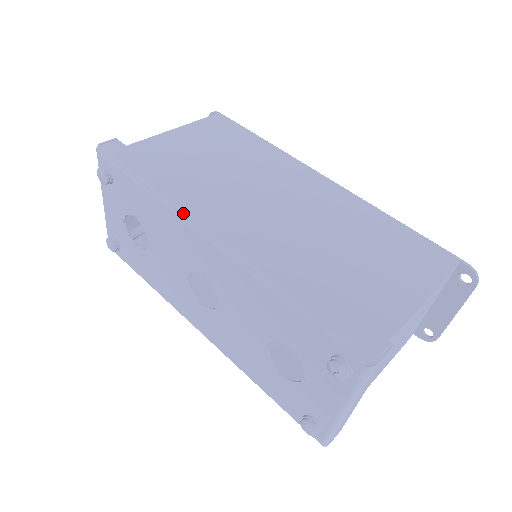
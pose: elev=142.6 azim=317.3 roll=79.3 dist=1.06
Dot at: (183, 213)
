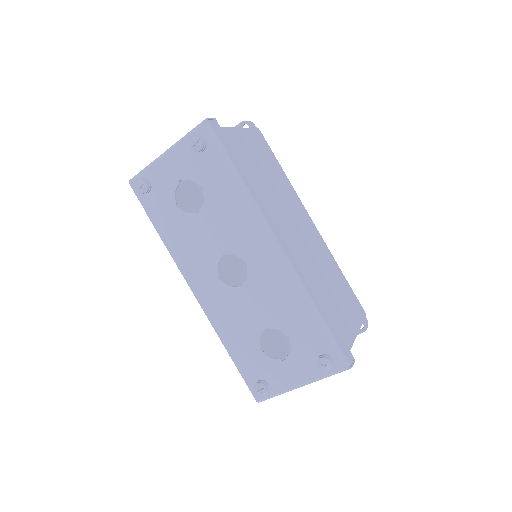
Dot at: (264, 218)
